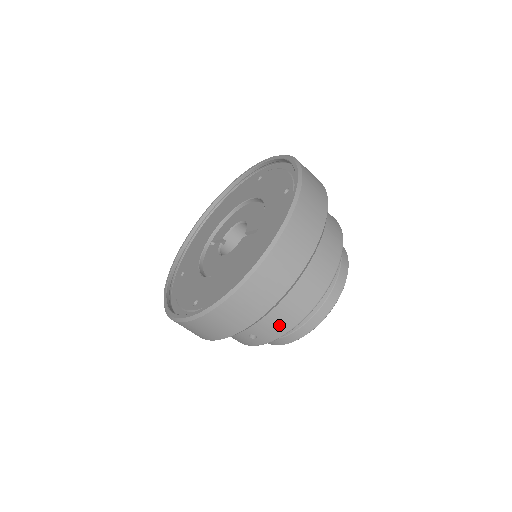
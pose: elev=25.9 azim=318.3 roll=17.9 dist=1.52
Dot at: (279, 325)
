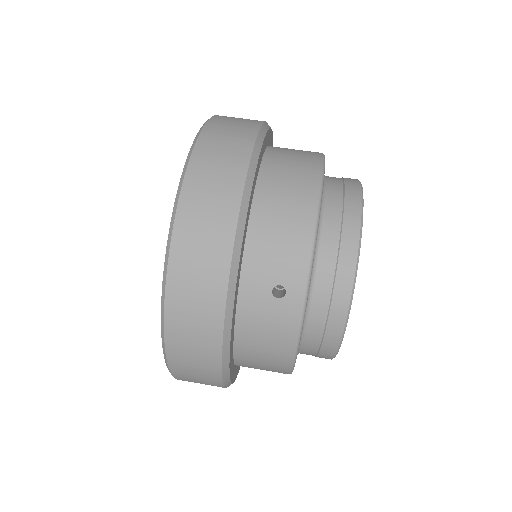
Dot at: (291, 239)
